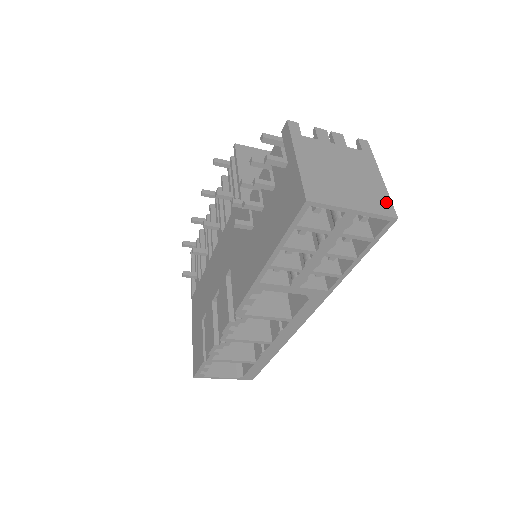
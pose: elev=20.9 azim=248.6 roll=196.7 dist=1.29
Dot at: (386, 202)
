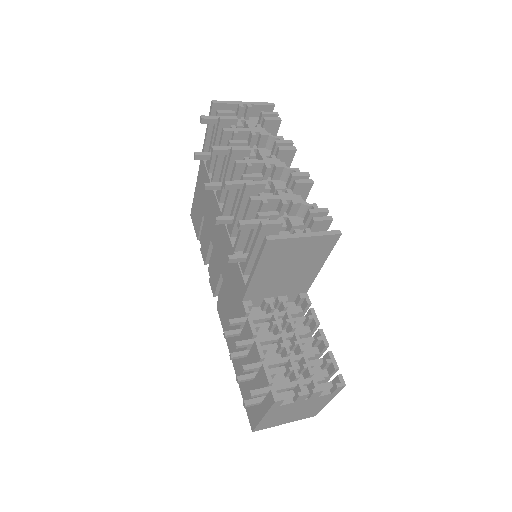
Dot at: (315, 413)
